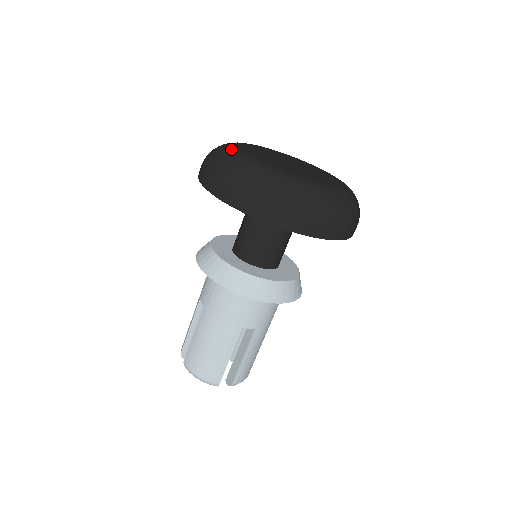
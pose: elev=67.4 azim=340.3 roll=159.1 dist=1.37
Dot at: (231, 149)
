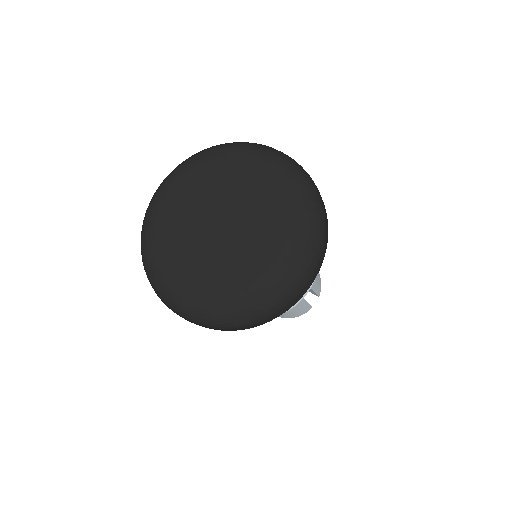
Dot at: (172, 288)
